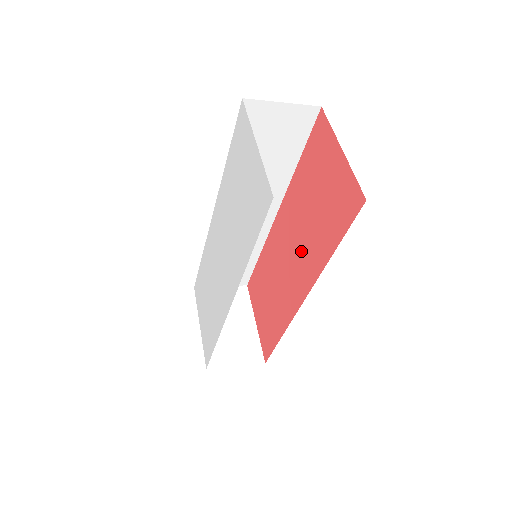
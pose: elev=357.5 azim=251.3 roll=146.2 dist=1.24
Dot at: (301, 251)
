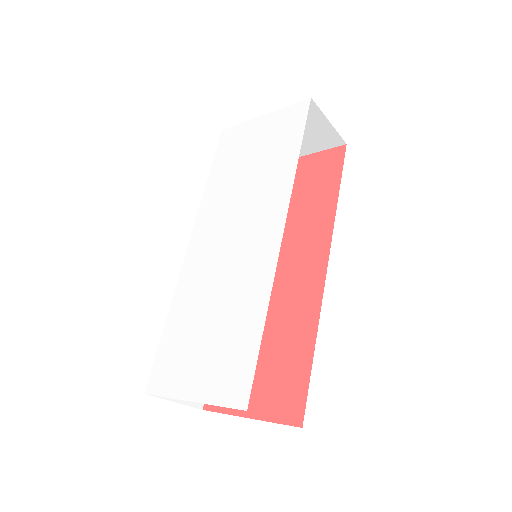
Dot at: (295, 245)
